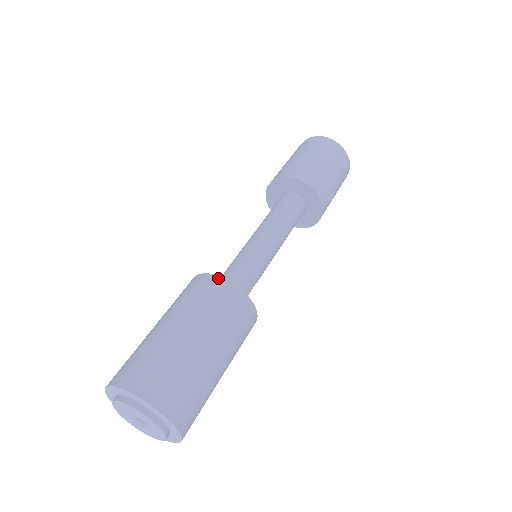
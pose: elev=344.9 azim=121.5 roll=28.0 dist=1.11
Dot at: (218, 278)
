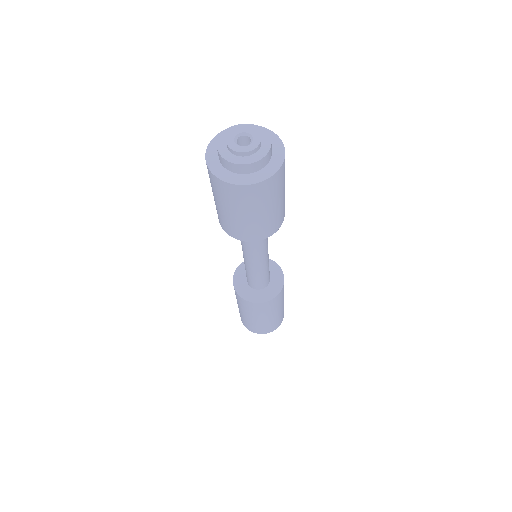
Dot at: (272, 300)
